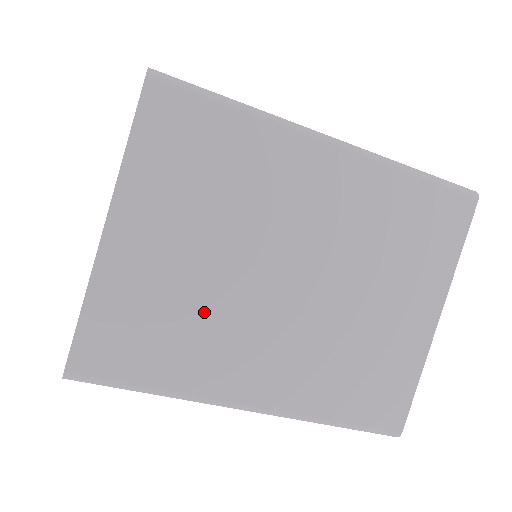
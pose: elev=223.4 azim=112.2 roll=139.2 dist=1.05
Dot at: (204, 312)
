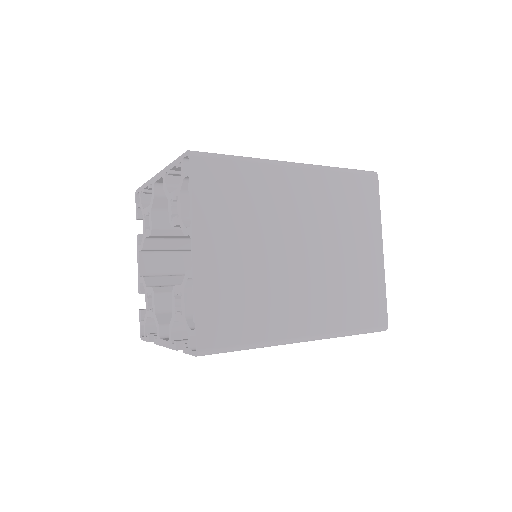
Dot at: (263, 286)
